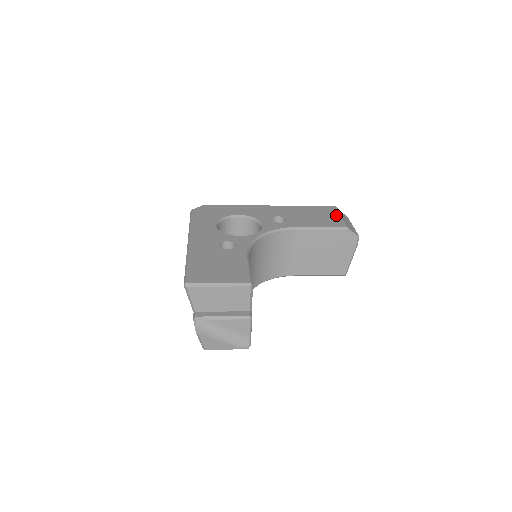
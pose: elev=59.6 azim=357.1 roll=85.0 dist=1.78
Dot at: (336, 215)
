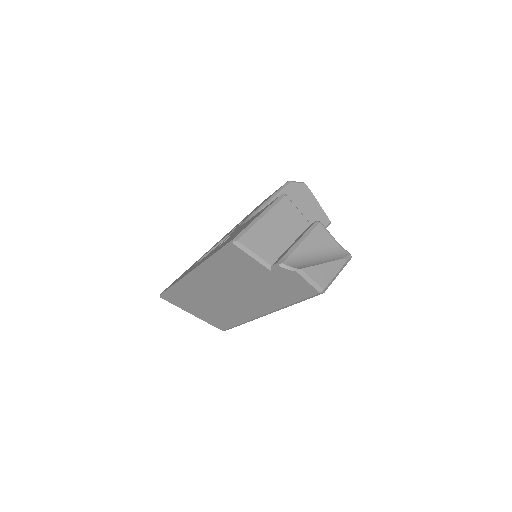
Dot at: occluded
